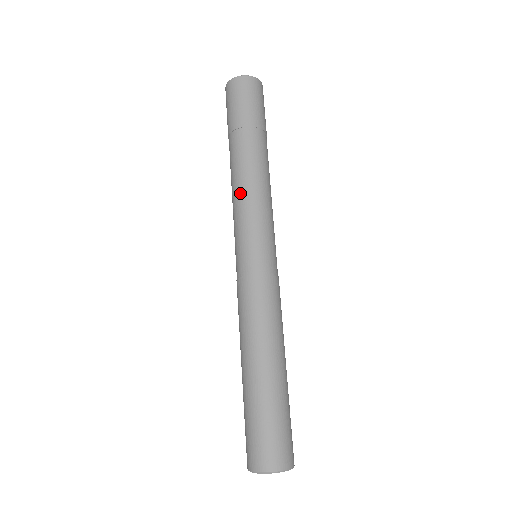
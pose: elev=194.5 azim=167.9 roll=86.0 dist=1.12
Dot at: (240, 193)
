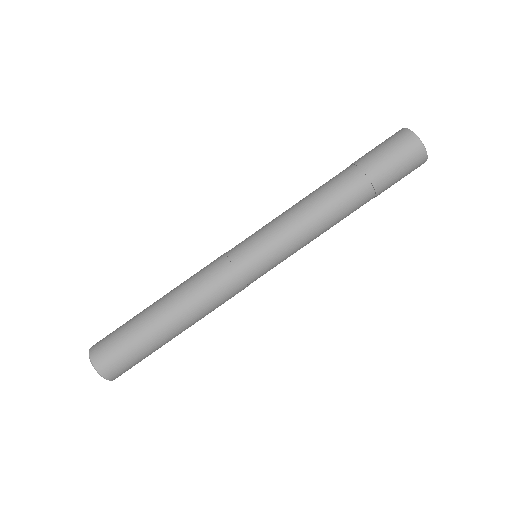
Dot at: (300, 211)
